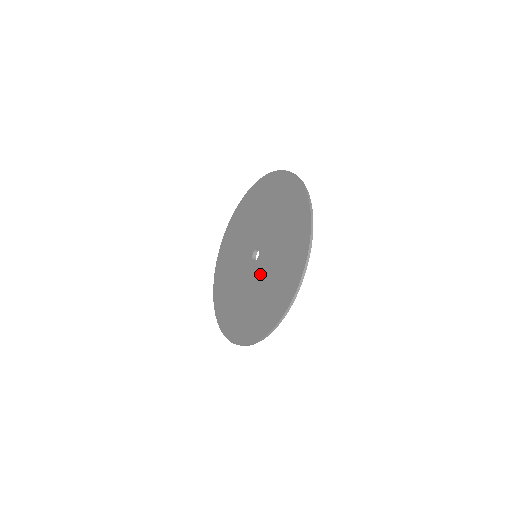
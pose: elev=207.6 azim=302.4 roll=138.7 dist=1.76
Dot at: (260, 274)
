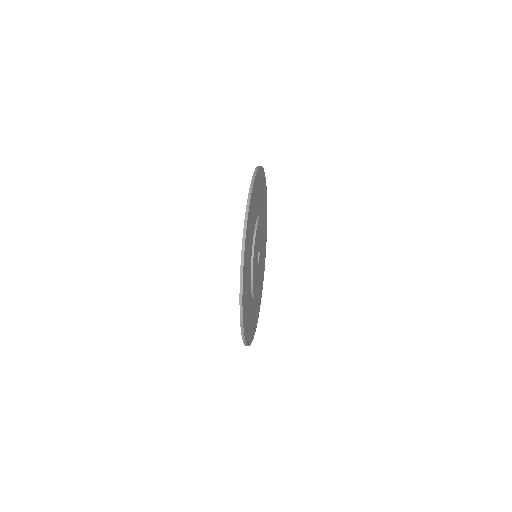
Dot at: occluded
